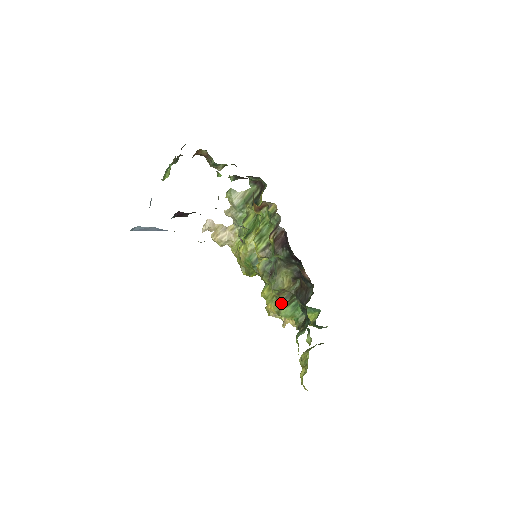
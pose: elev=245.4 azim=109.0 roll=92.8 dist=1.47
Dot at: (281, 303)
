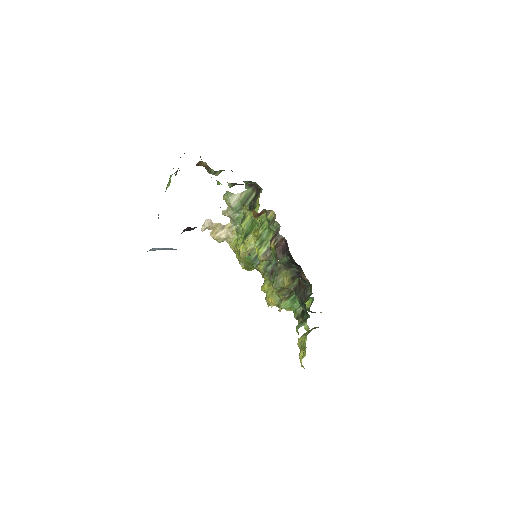
Dot at: (281, 298)
